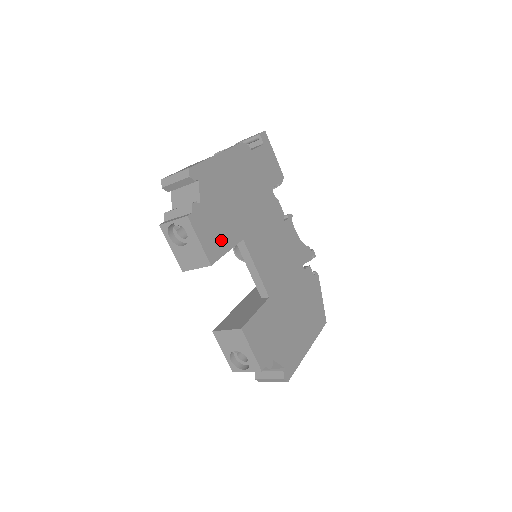
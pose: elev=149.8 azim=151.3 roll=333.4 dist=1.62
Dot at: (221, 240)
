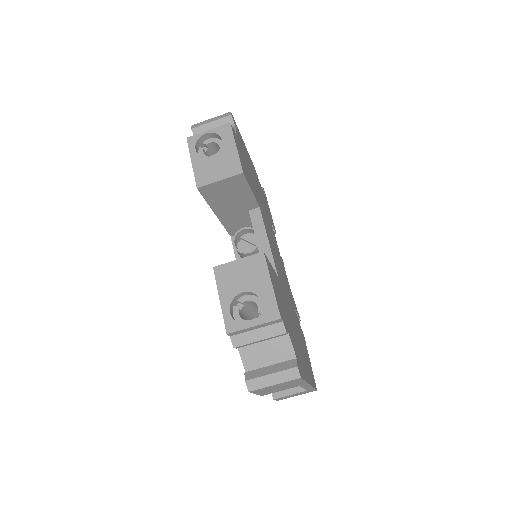
Dot at: (248, 177)
